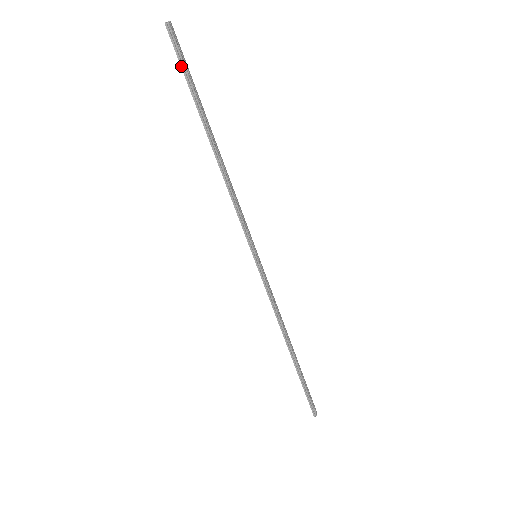
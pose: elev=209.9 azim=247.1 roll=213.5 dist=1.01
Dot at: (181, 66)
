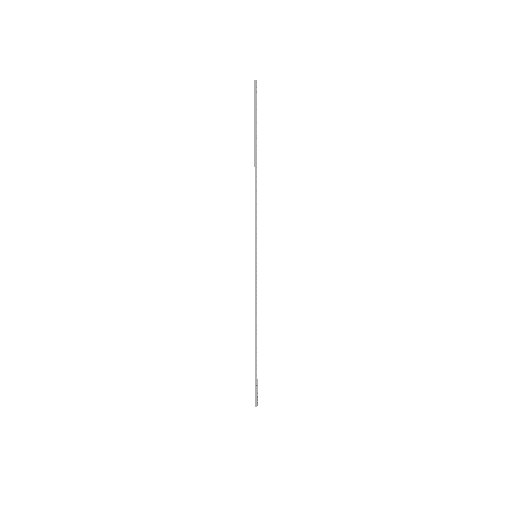
Dot at: (254, 109)
